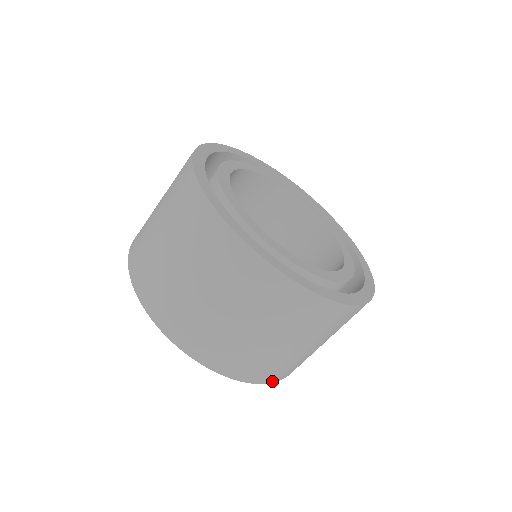
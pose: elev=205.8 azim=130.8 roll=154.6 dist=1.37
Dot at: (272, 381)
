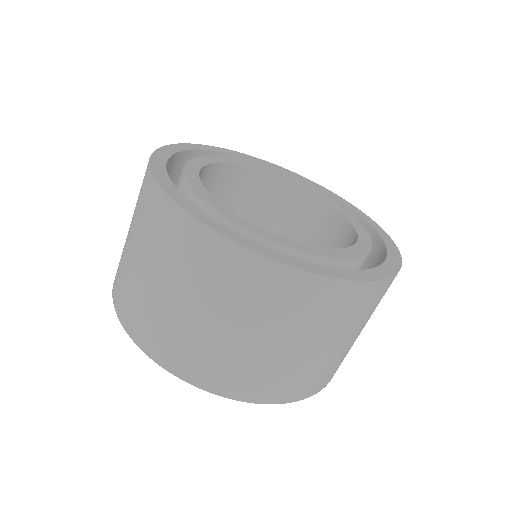
Dot at: occluded
